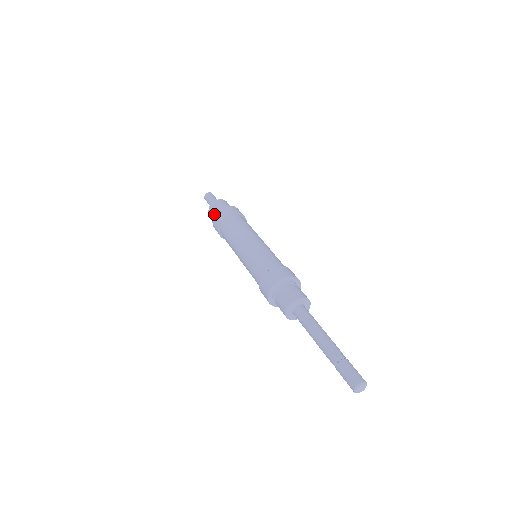
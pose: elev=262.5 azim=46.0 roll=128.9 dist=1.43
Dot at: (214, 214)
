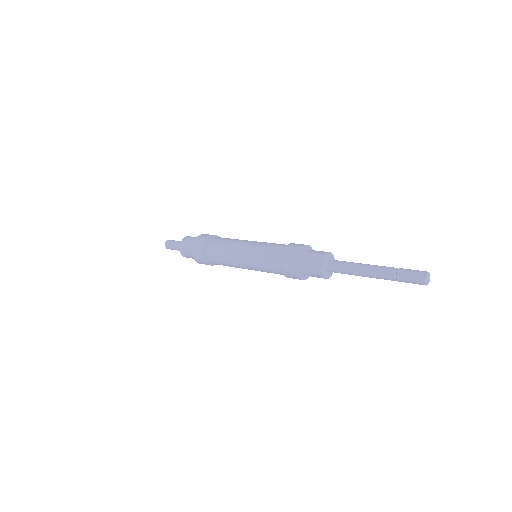
Dot at: (190, 249)
